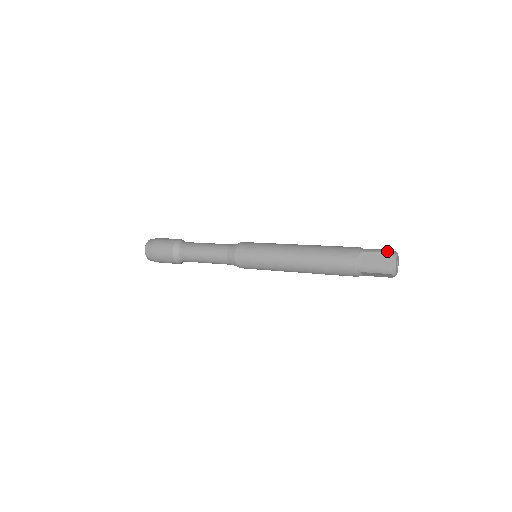
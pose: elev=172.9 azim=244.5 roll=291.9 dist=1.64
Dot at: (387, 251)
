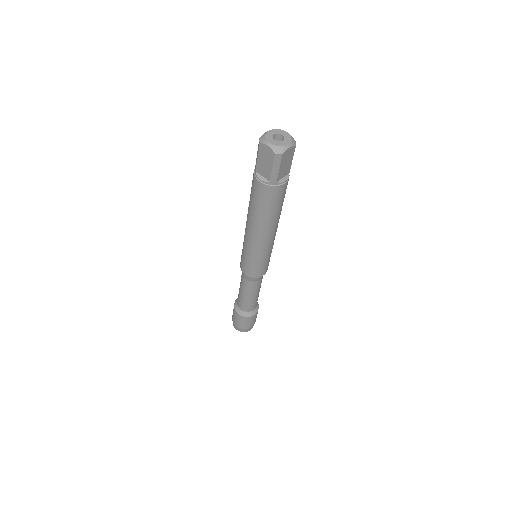
Dot at: occluded
